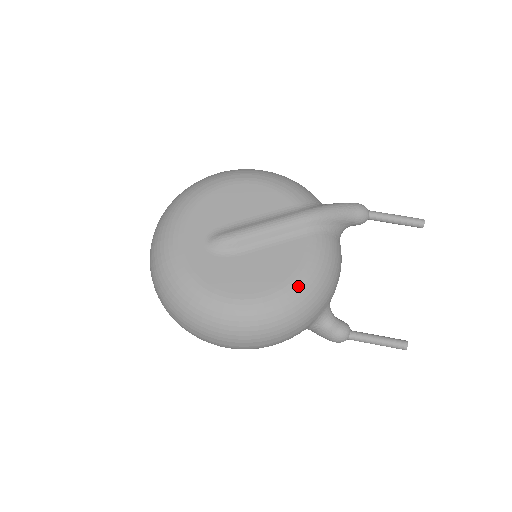
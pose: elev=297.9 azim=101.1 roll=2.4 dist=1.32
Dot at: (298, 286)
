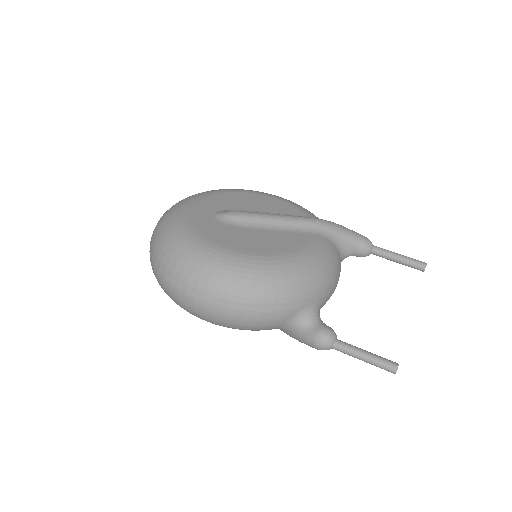
Dot at: (293, 260)
